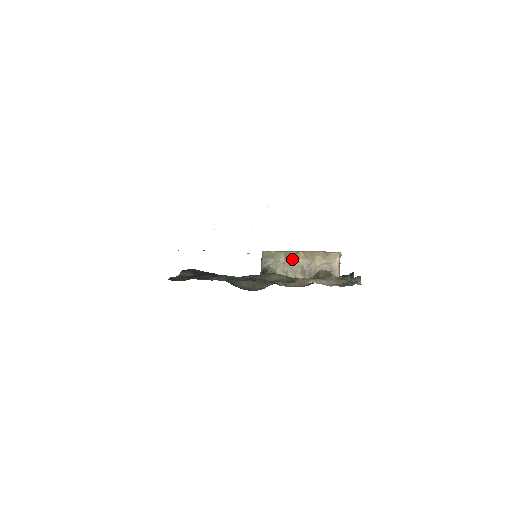
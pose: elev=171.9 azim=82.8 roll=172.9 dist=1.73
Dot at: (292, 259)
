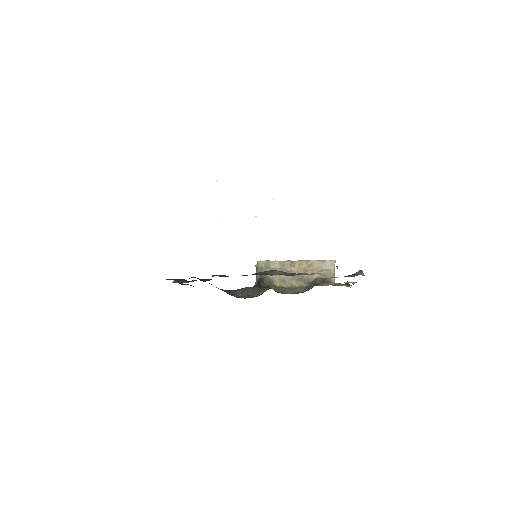
Dot at: (288, 268)
